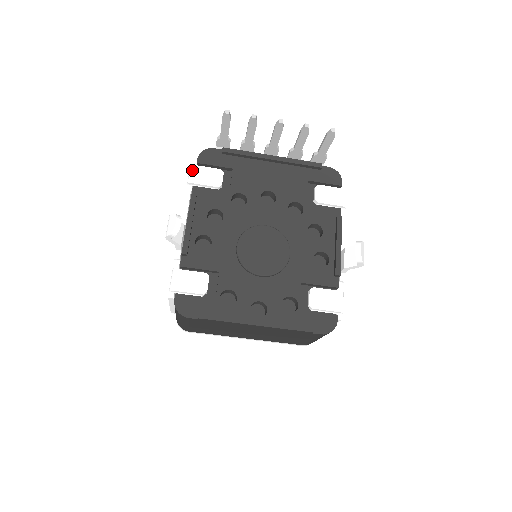
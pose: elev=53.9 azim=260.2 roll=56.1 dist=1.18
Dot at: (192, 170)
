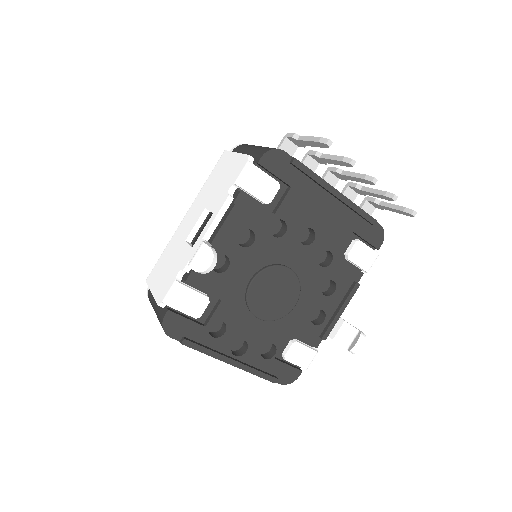
Dot at: (248, 170)
